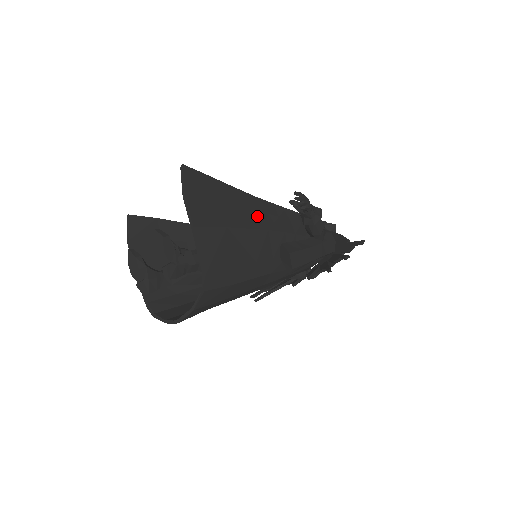
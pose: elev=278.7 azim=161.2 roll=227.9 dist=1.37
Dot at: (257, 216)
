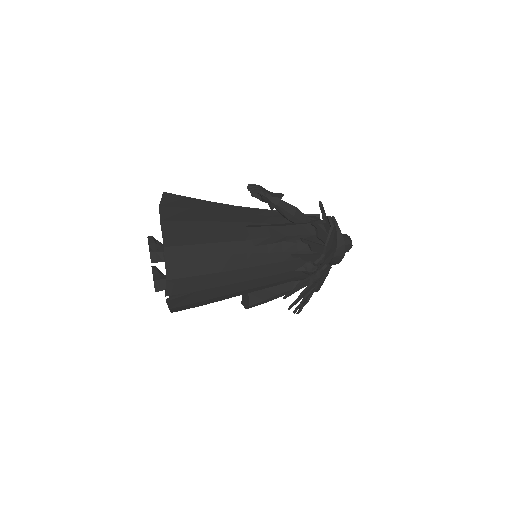
Dot at: (231, 215)
